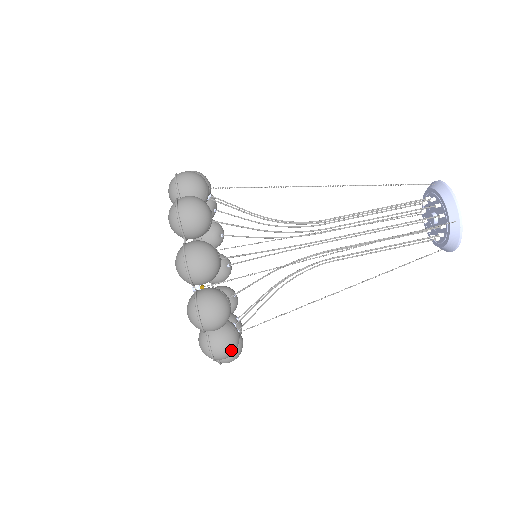
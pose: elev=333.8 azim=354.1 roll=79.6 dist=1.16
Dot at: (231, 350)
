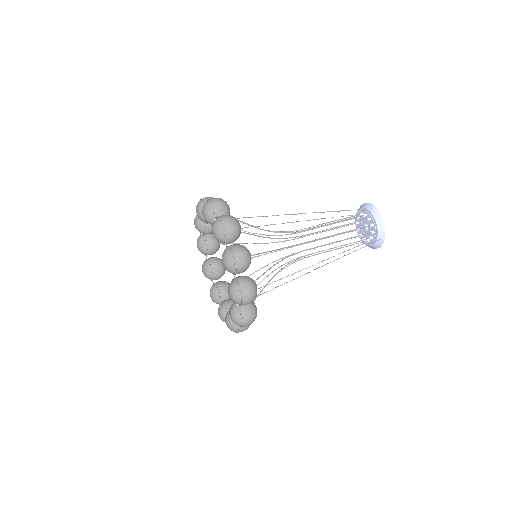
Dot at: (248, 327)
